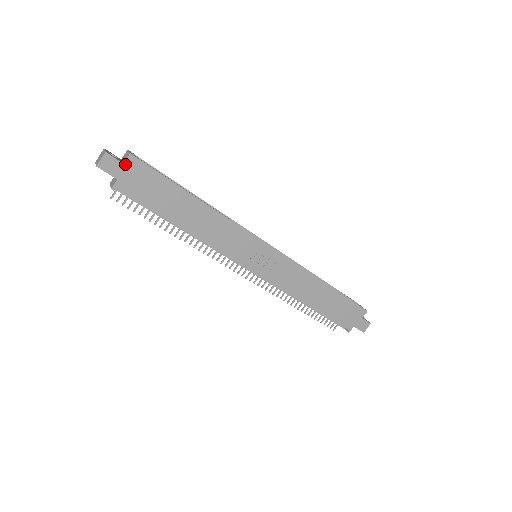
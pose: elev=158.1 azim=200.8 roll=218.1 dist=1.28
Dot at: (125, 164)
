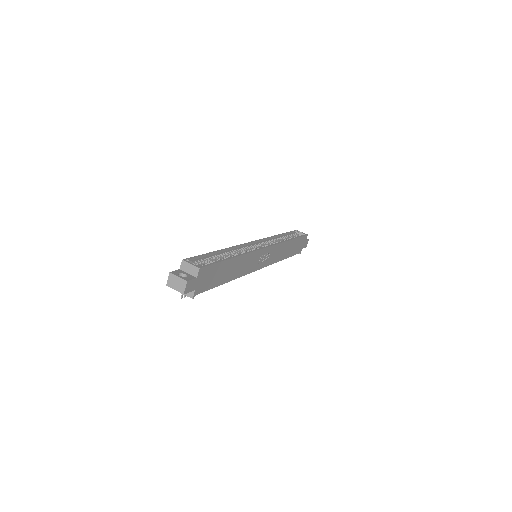
Dot at: (198, 277)
